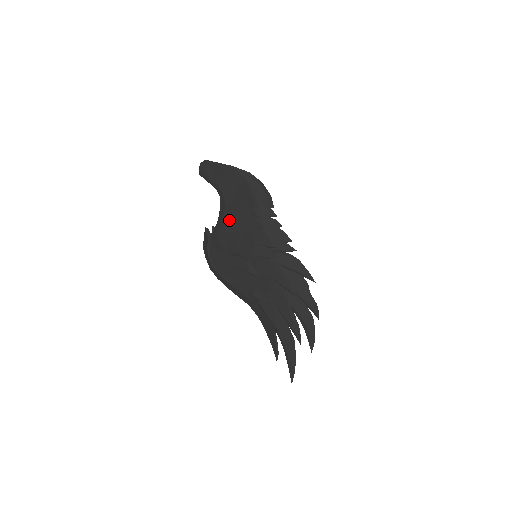
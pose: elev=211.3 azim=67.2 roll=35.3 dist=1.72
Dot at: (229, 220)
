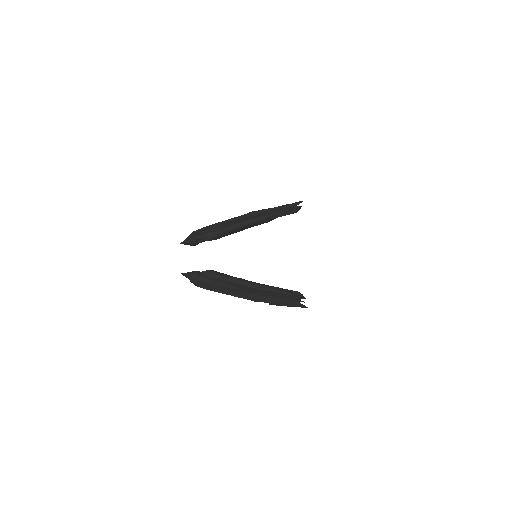
Dot at: occluded
